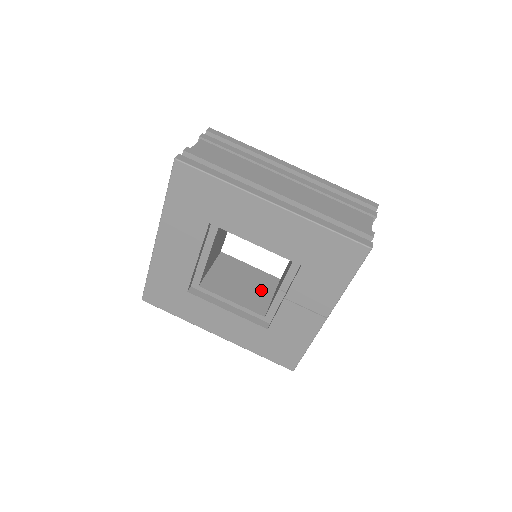
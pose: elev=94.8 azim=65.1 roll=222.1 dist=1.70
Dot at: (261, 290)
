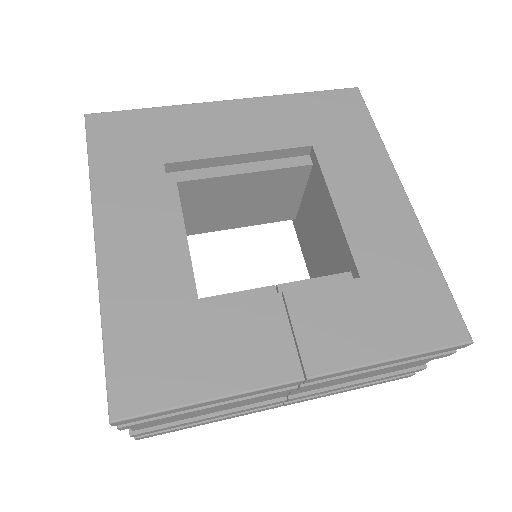
Dot at: occluded
